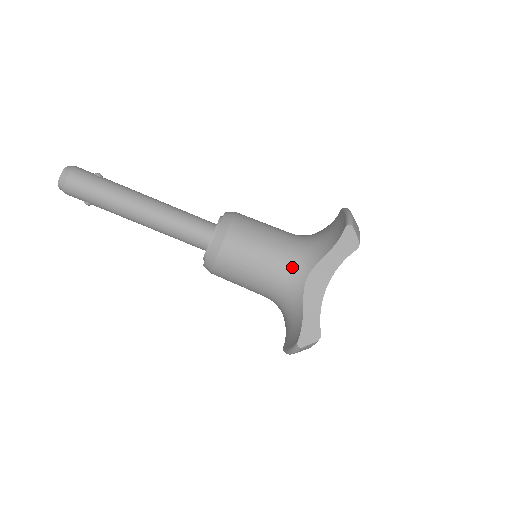
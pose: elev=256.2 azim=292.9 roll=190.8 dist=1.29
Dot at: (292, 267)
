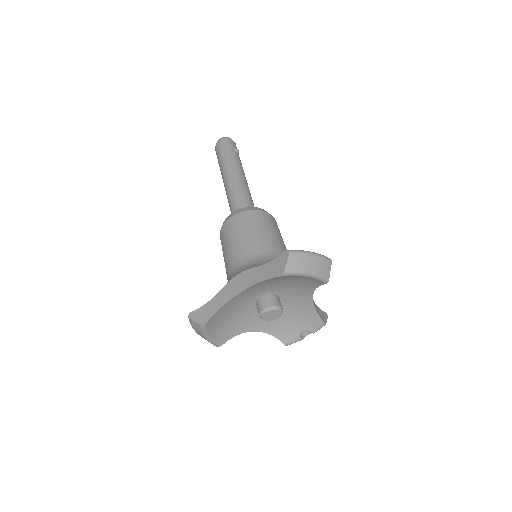
Dot at: (244, 263)
